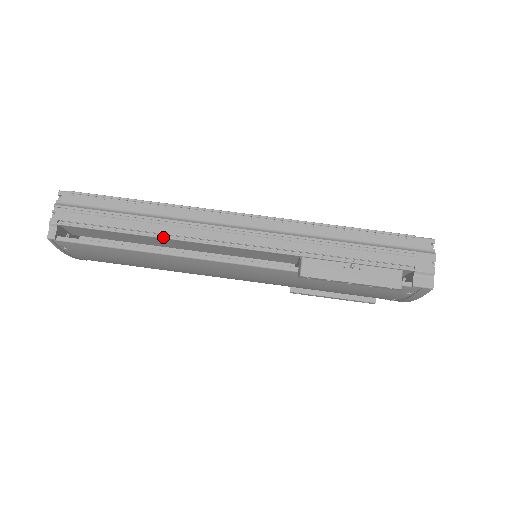
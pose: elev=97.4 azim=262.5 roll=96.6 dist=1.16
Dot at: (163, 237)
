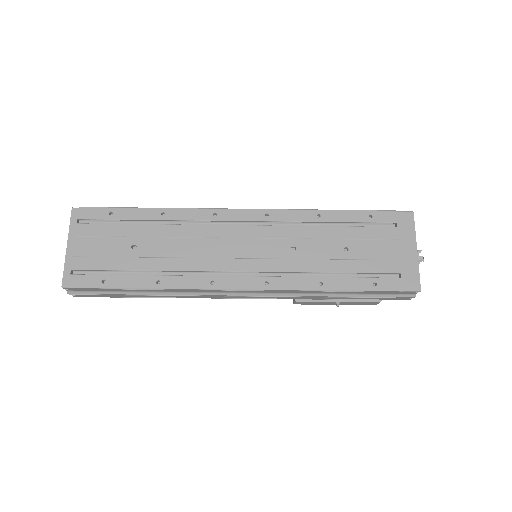
Dot at: occluded
